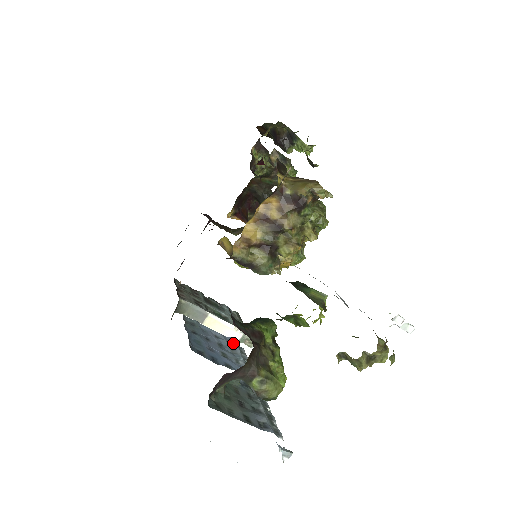
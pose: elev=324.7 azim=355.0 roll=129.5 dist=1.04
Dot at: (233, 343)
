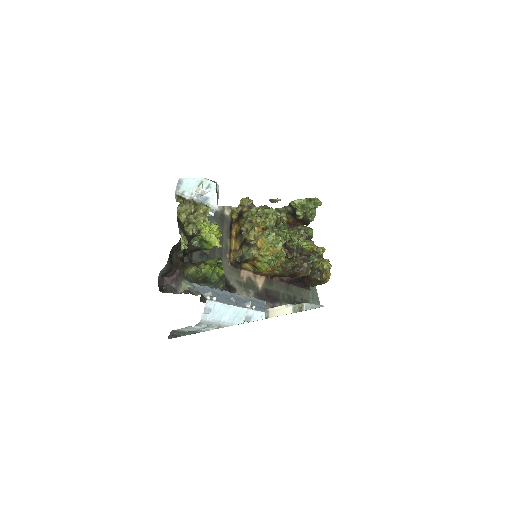
Dot at: occluded
